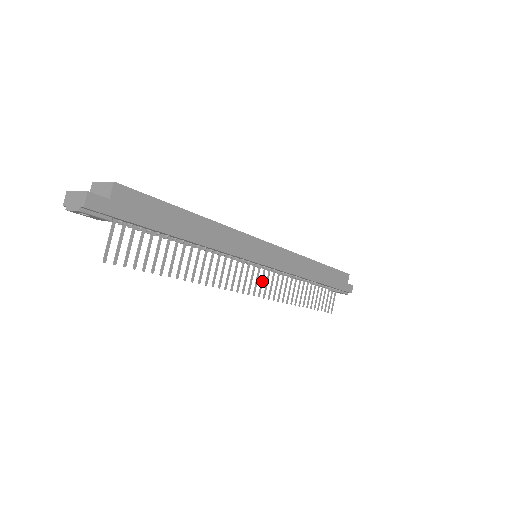
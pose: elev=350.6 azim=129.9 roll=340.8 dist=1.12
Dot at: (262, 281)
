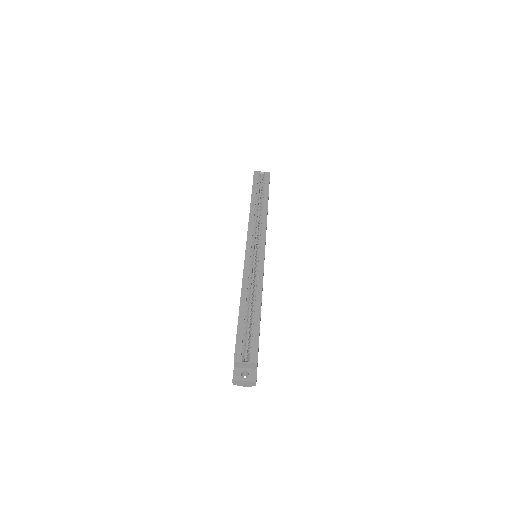
Dot at: occluded
